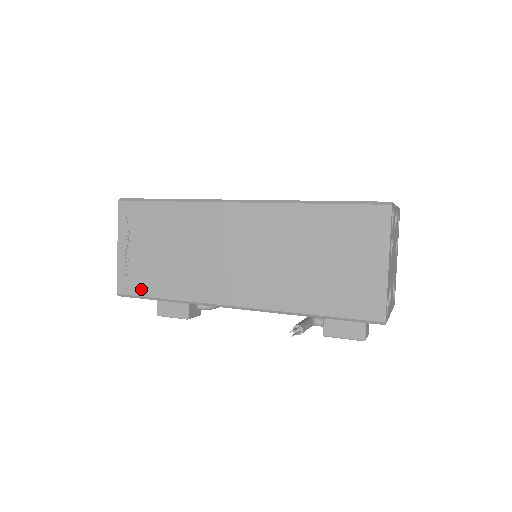
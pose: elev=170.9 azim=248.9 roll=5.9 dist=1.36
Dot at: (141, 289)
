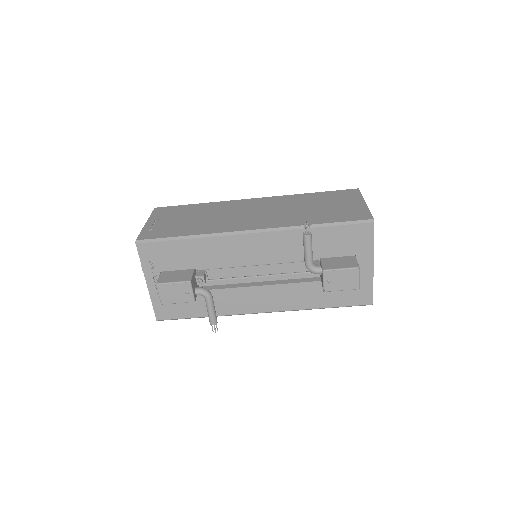
Dot at: (163, 235)
